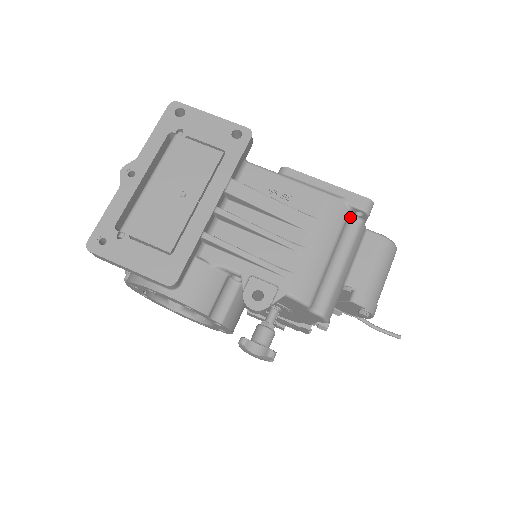
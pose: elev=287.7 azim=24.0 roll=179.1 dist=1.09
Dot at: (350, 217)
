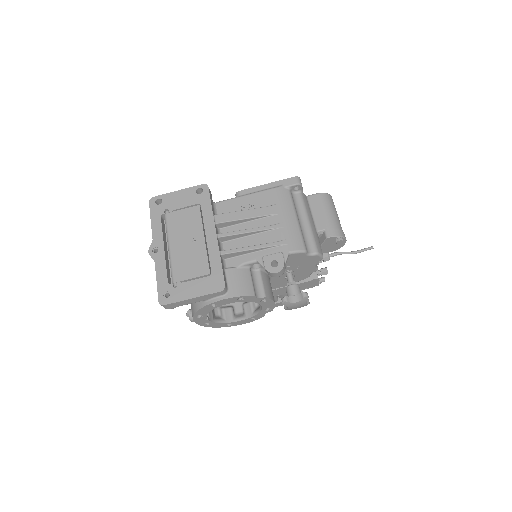
Dot at: (293, 194)
